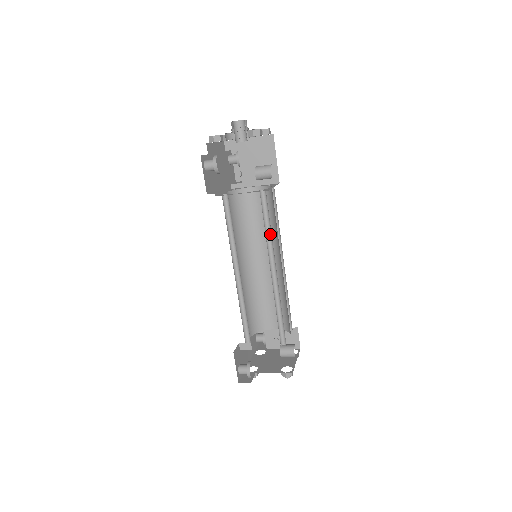
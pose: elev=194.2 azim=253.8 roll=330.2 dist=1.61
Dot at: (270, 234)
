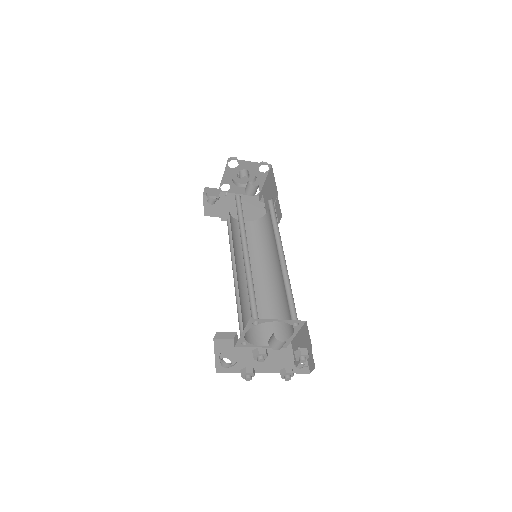
Dot at: (244, 223)
